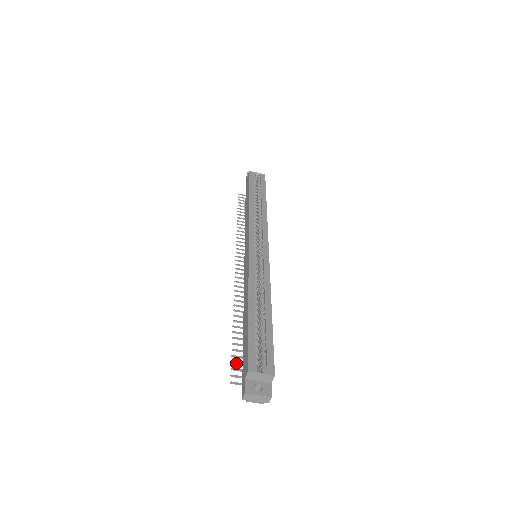
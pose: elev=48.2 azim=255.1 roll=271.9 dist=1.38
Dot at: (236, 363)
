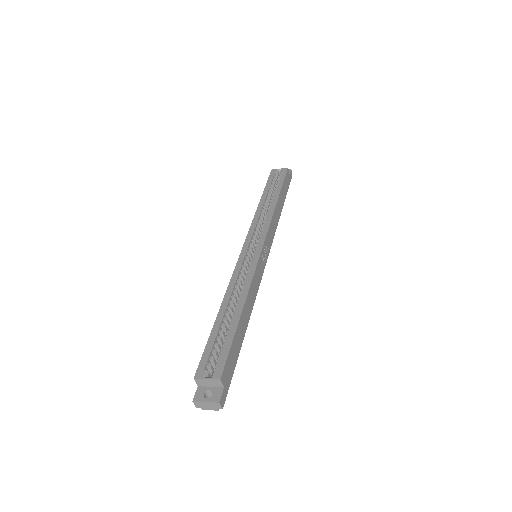
Dot at: occluded
